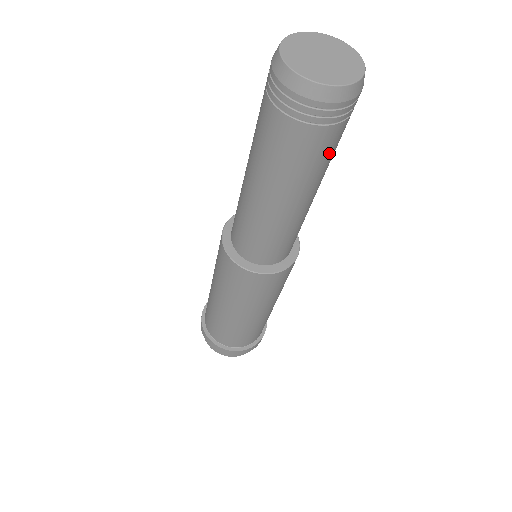
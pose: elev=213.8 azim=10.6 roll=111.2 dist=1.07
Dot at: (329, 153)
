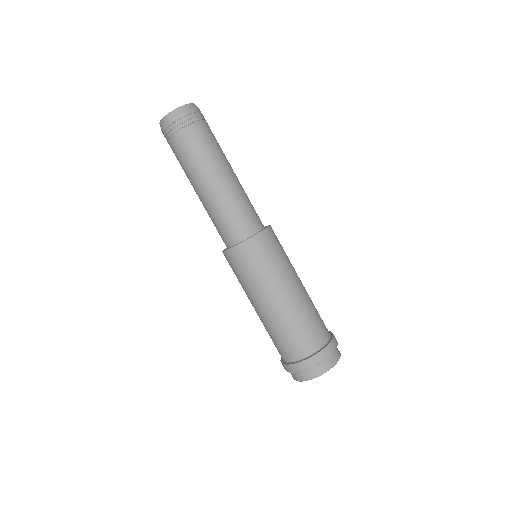
Dot at: (194, 148)
